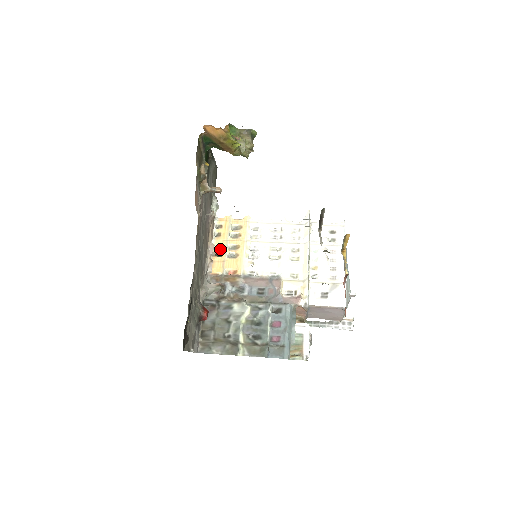
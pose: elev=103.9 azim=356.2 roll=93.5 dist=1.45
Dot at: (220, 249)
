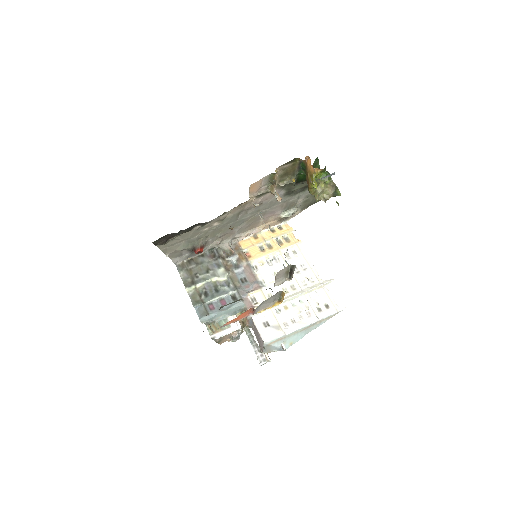
Dot at: (262, 238)
